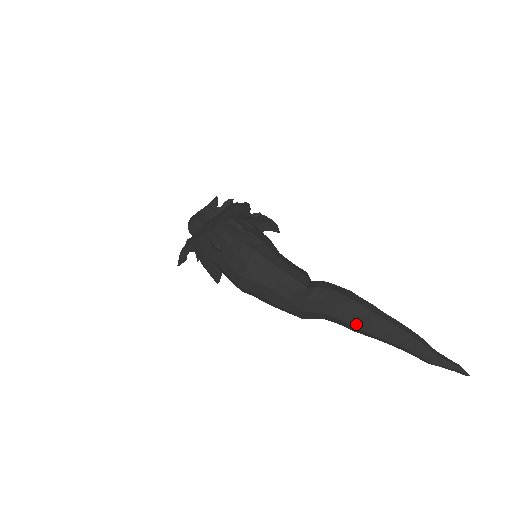
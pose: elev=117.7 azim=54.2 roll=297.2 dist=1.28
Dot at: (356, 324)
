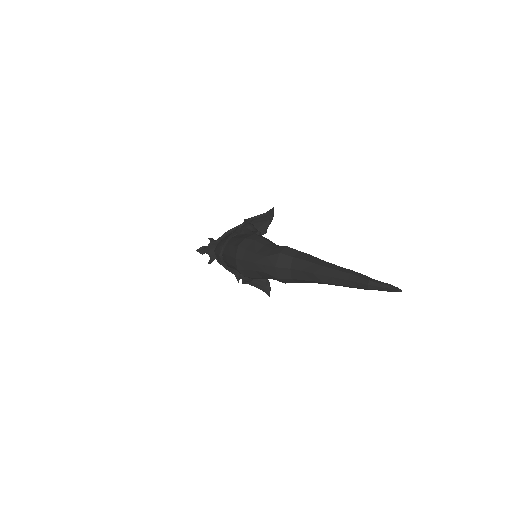
Dot at: (317, 262)
